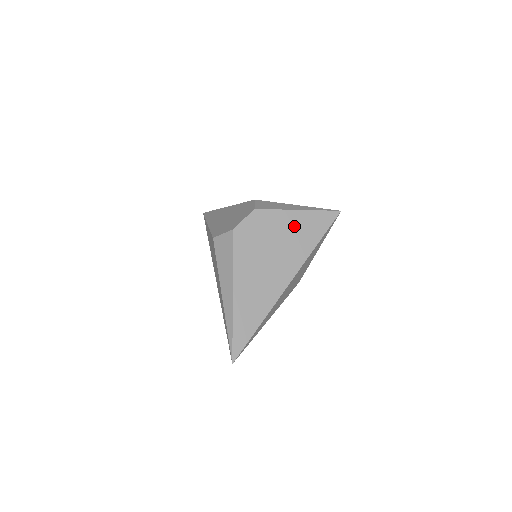
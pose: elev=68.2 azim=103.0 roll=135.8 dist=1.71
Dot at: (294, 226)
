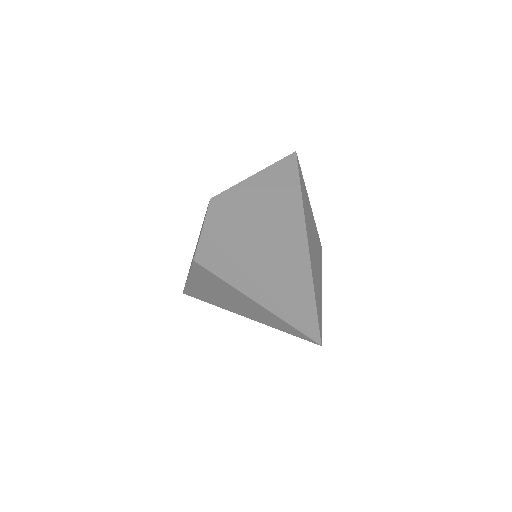
Dot at: (263, 187)
